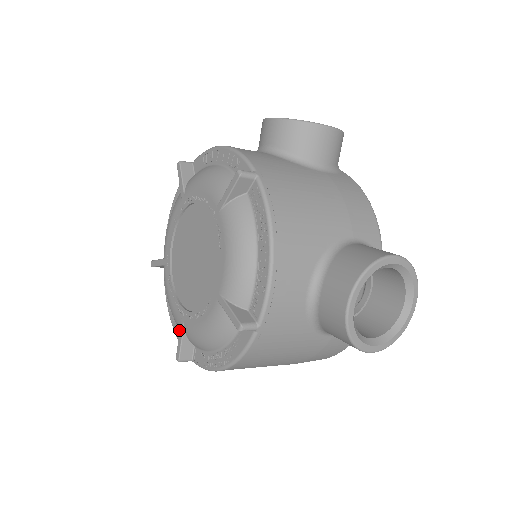
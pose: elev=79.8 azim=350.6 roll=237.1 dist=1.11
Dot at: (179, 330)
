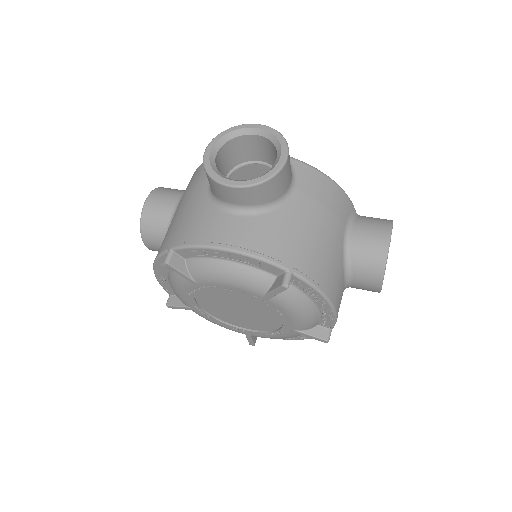
Dot at: occluded
